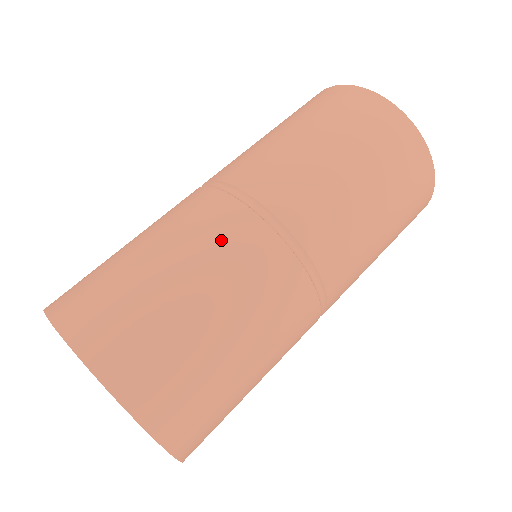
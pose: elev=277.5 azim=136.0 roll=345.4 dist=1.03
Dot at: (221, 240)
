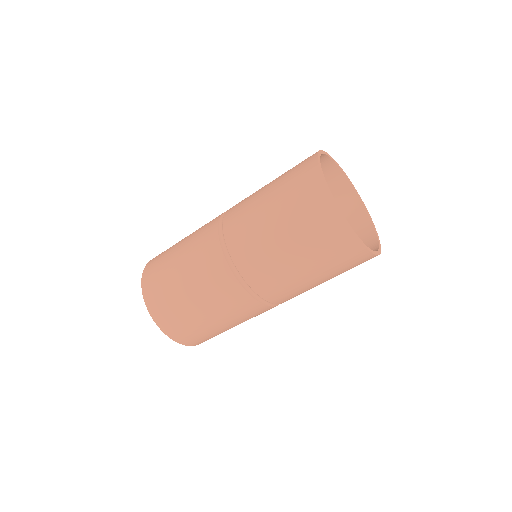
Dot at: (225, 300)
